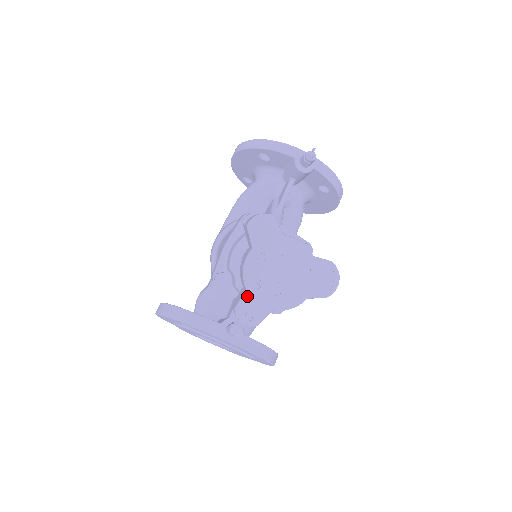
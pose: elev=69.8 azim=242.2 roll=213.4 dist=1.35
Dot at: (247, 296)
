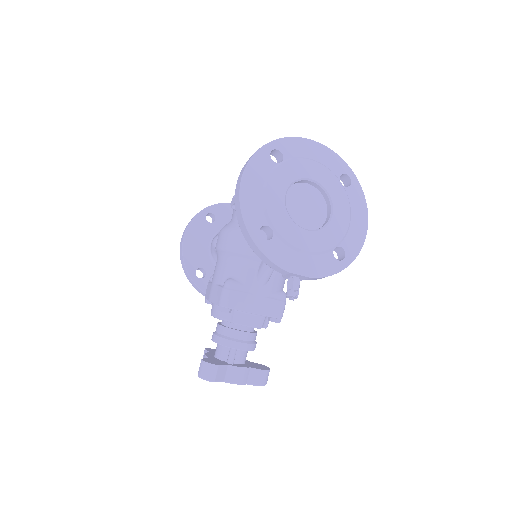
Dot at: occluded
